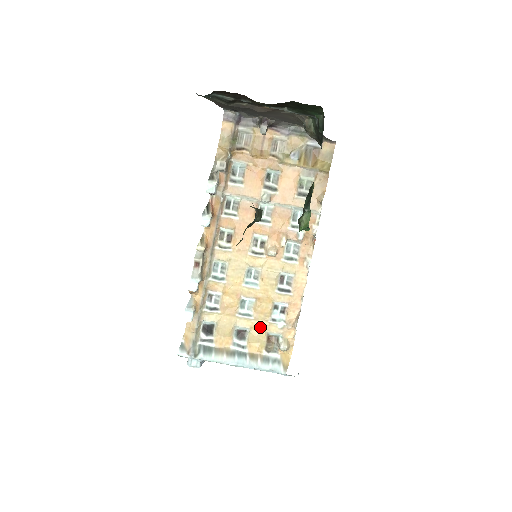
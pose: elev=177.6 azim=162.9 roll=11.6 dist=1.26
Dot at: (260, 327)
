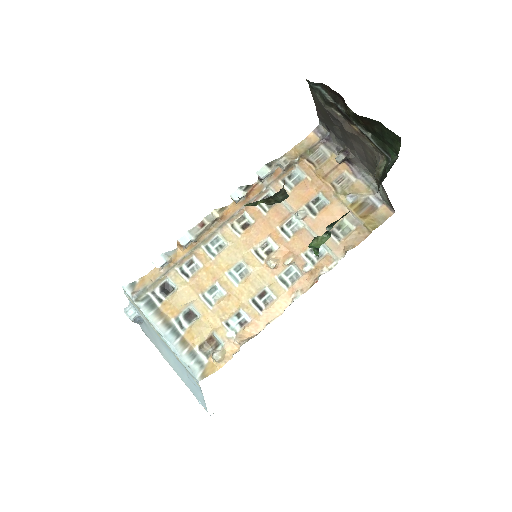
Dot at: (211, 321)
